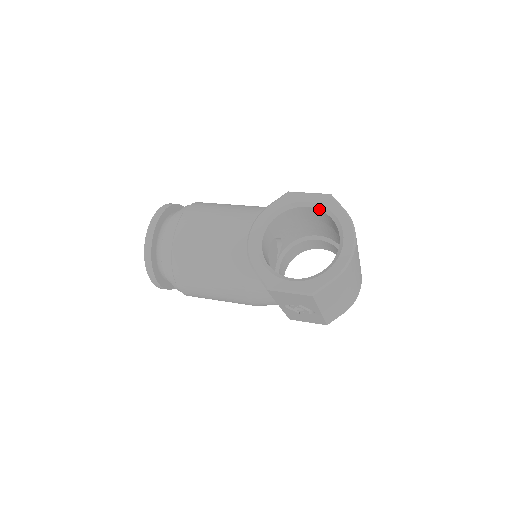
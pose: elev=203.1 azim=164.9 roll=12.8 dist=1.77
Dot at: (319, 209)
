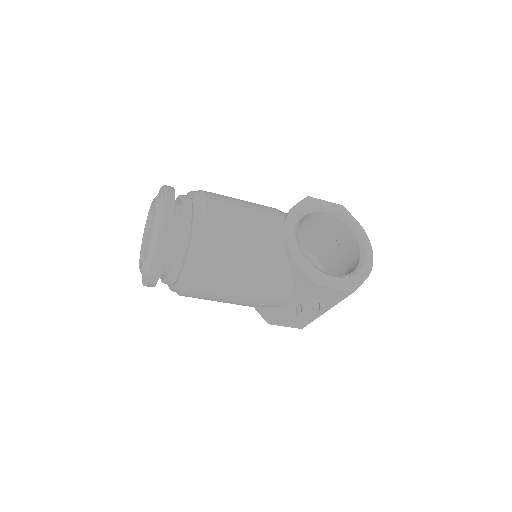
Dot at: (336, 216)
